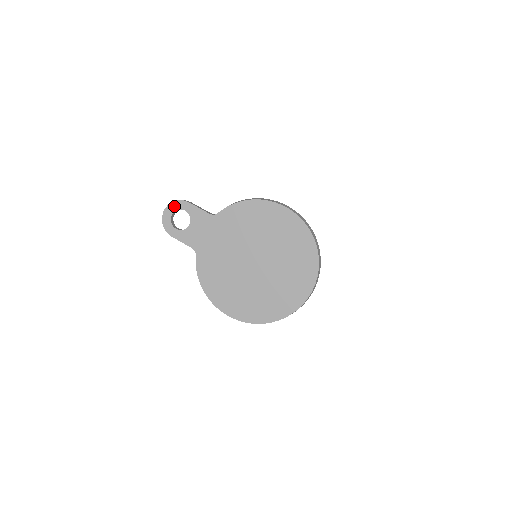
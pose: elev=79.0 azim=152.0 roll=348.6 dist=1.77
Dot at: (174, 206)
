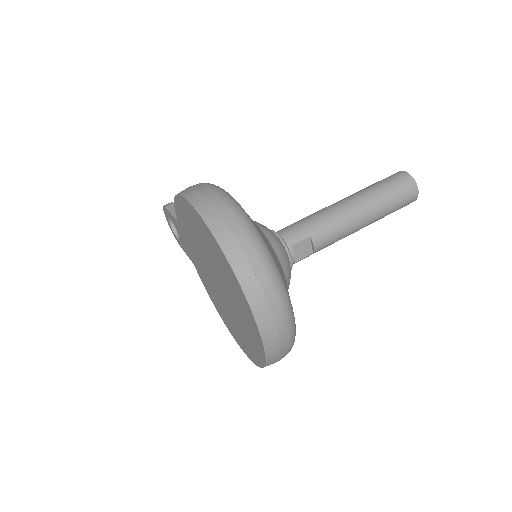
Dot at: (165, 213)
